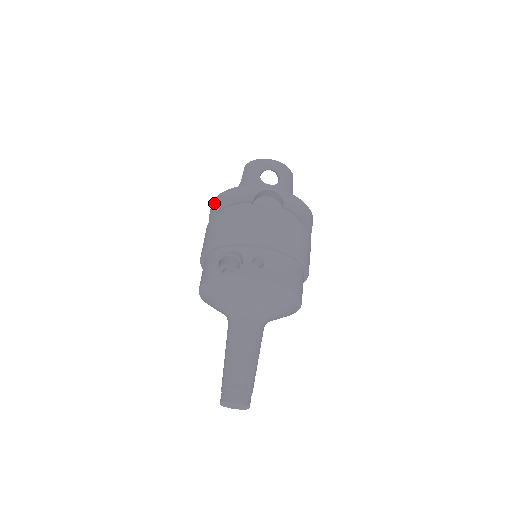
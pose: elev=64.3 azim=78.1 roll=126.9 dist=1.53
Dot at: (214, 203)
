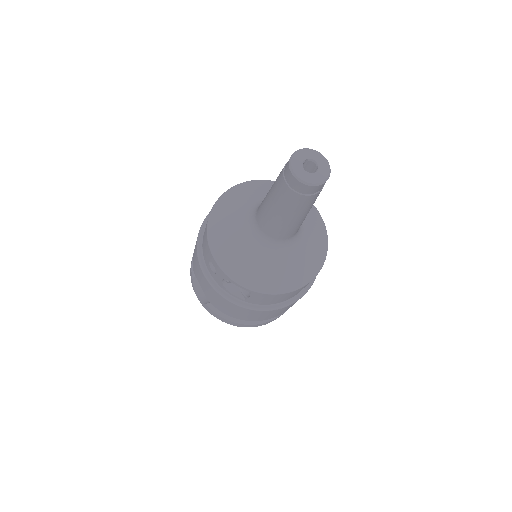
Dot at: occluded
